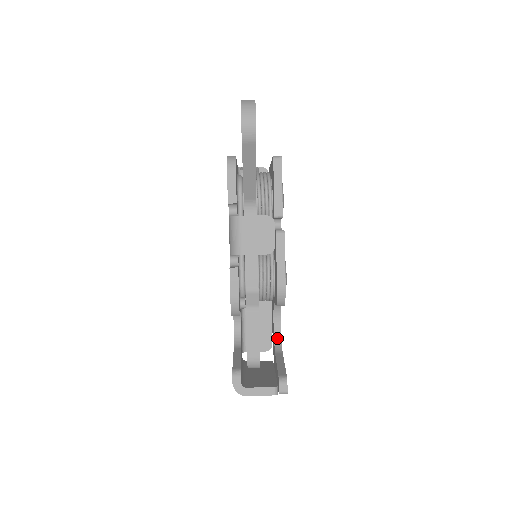
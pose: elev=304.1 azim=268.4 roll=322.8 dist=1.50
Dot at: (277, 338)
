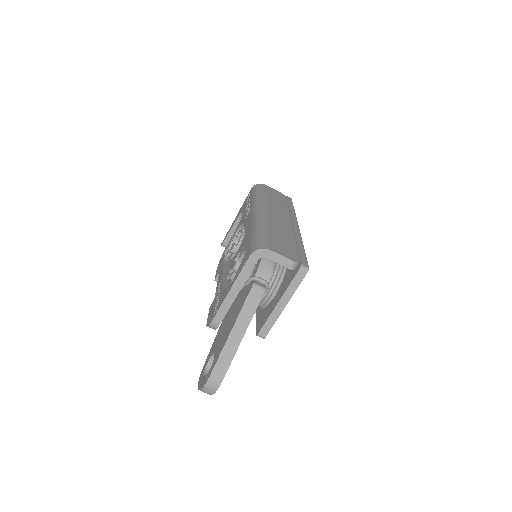
Dot at: occluded
